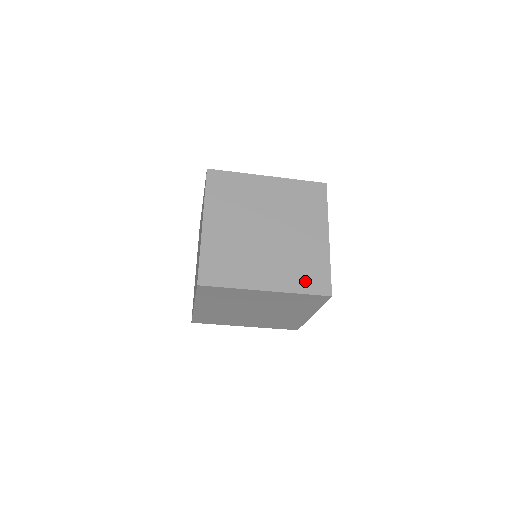
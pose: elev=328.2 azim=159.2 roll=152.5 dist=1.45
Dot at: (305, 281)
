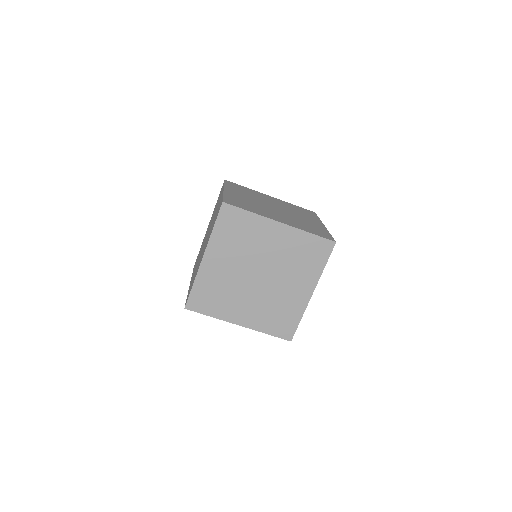
Dot at: (274, 325)
